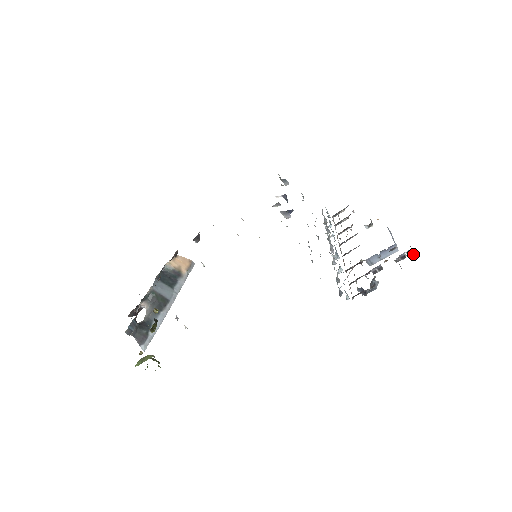
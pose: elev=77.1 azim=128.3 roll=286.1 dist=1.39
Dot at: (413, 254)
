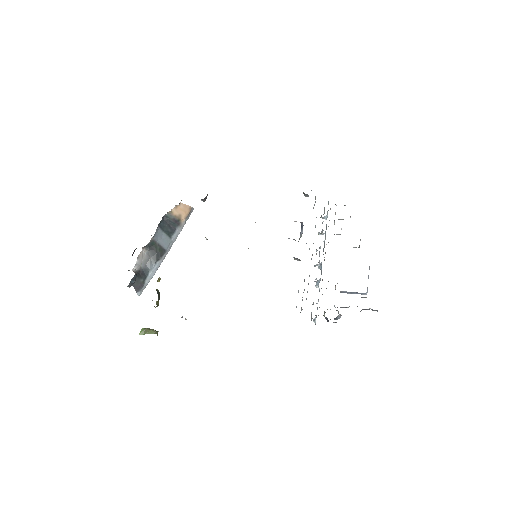
Dot at: occluded
